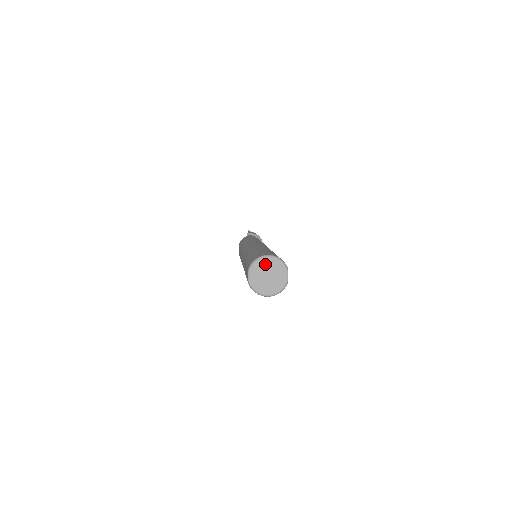
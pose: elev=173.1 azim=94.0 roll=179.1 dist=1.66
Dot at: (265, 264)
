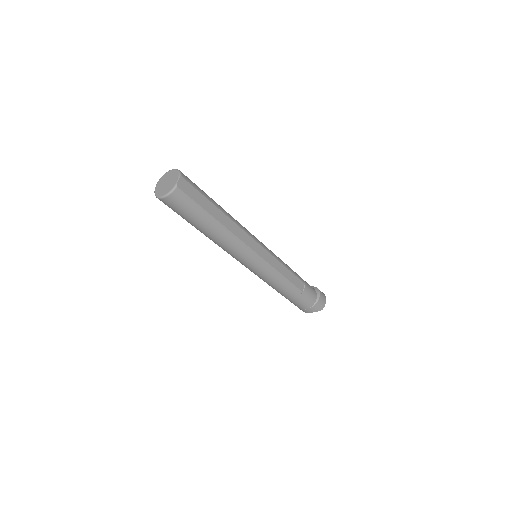
Dot at: (168, 175)
